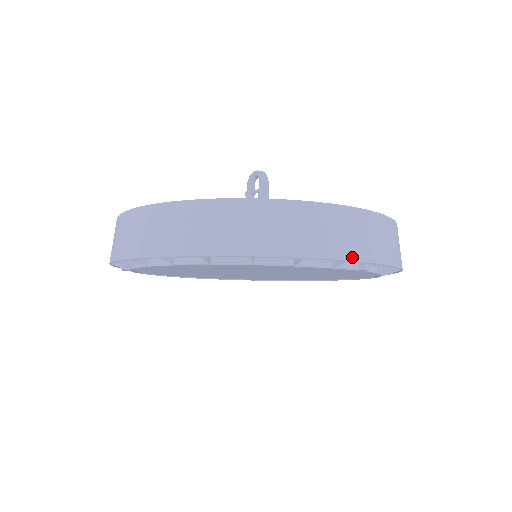
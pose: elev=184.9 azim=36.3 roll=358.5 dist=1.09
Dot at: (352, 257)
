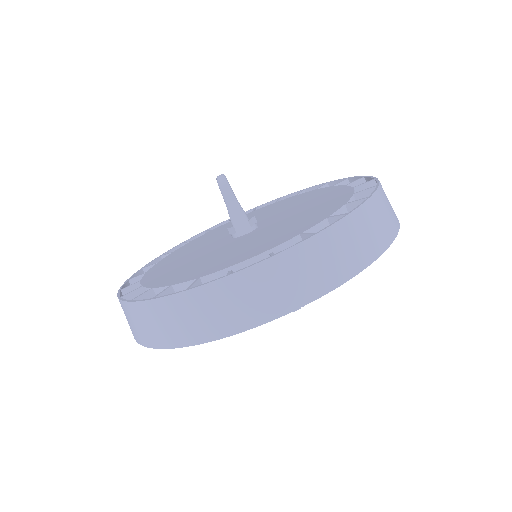
Dot at: (254, 323)
